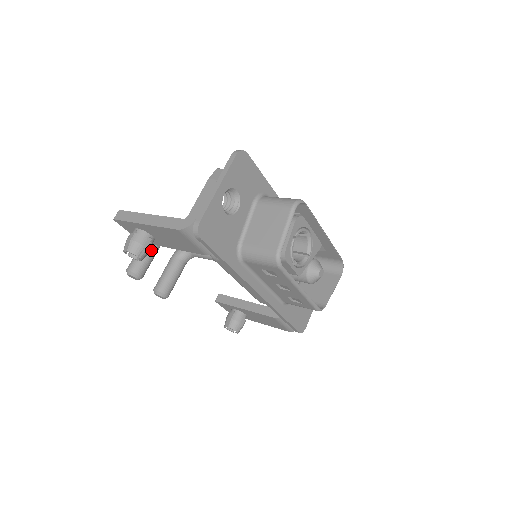
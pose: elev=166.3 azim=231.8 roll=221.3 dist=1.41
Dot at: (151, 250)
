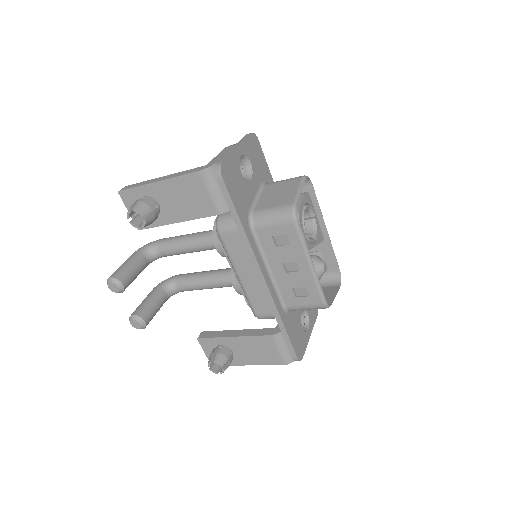
Dot at: (138, 264)
